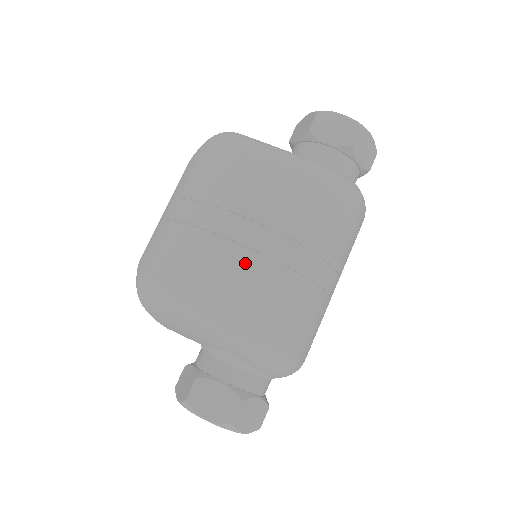
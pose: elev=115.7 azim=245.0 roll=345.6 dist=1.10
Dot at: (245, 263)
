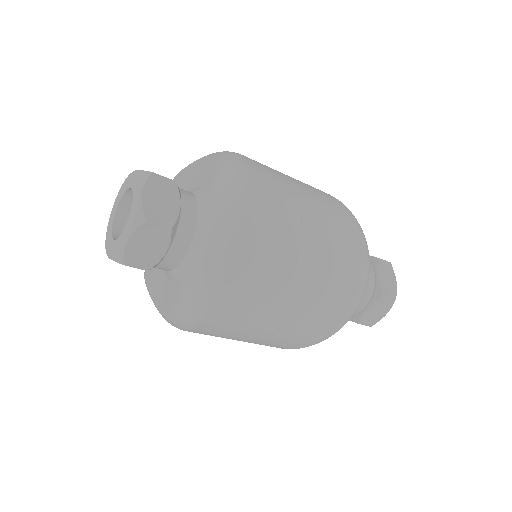
Dot at: occluded
